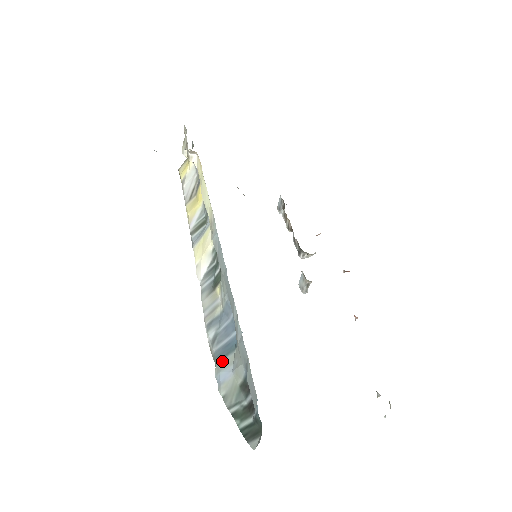
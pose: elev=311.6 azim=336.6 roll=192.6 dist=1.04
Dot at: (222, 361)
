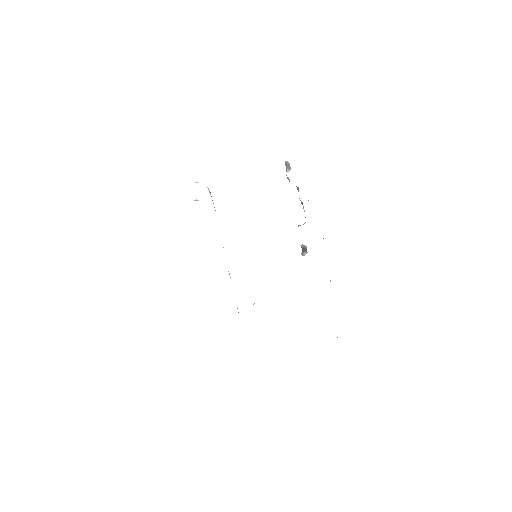
Dot at: occluded
